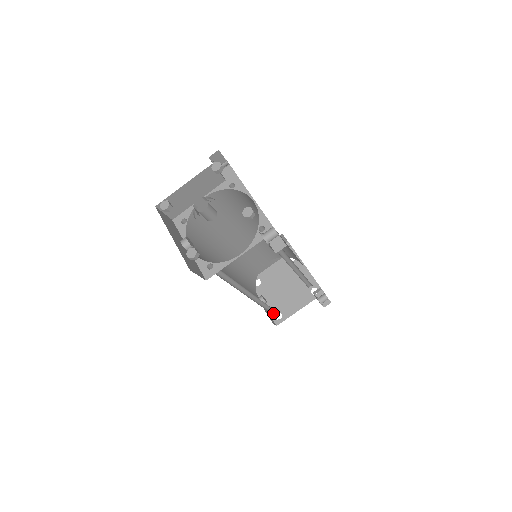
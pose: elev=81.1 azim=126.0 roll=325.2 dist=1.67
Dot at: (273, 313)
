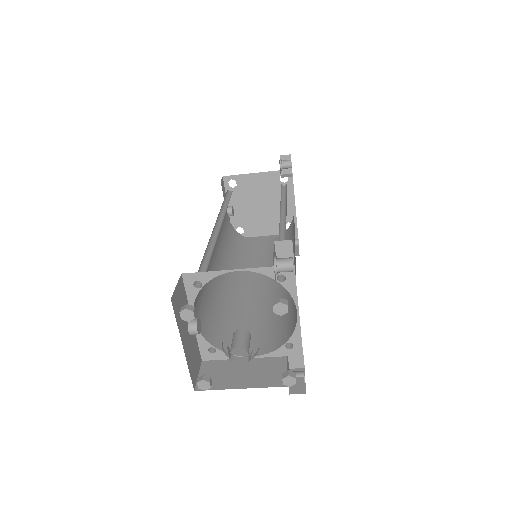
Dot at: (235, 225)
